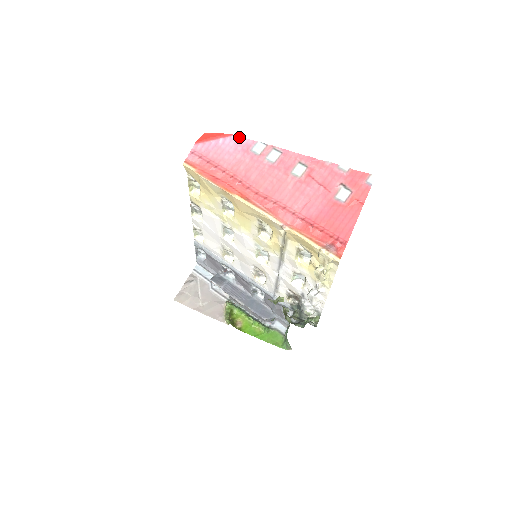
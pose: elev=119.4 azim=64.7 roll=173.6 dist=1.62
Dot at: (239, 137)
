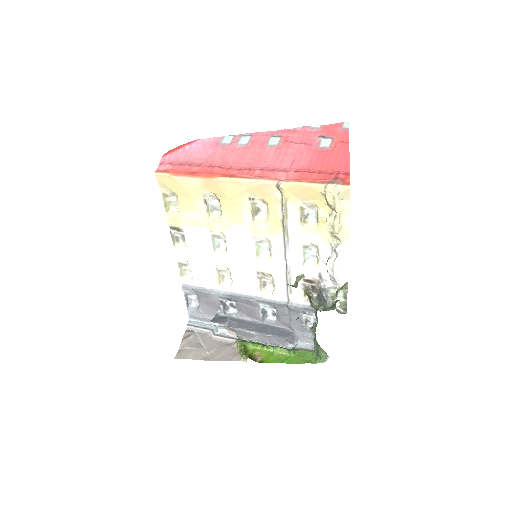
Dot at: (204, 139)
